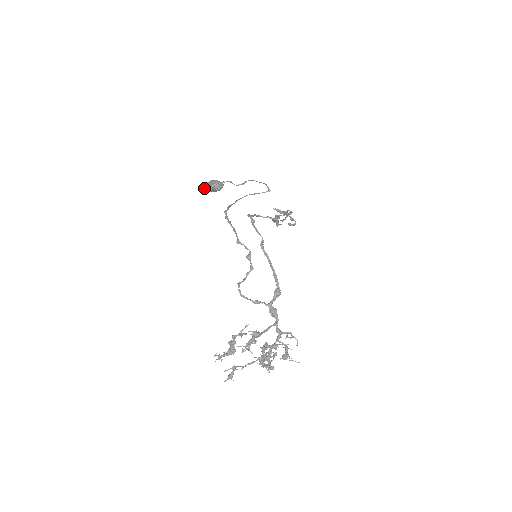
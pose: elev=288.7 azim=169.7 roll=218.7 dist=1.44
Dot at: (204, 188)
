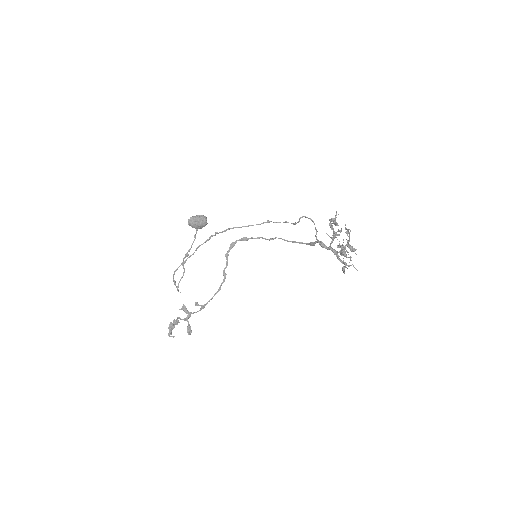
Dot at: (196, 216)
